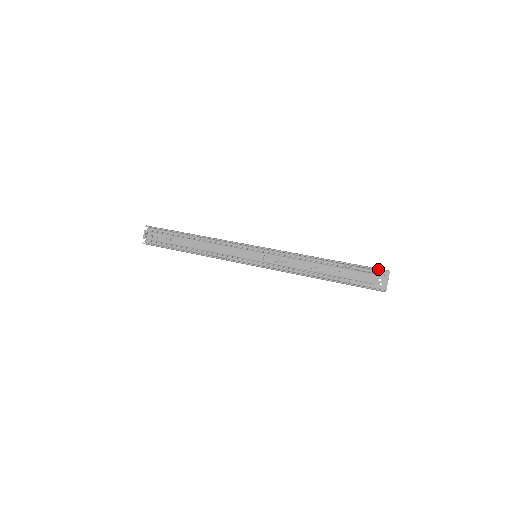
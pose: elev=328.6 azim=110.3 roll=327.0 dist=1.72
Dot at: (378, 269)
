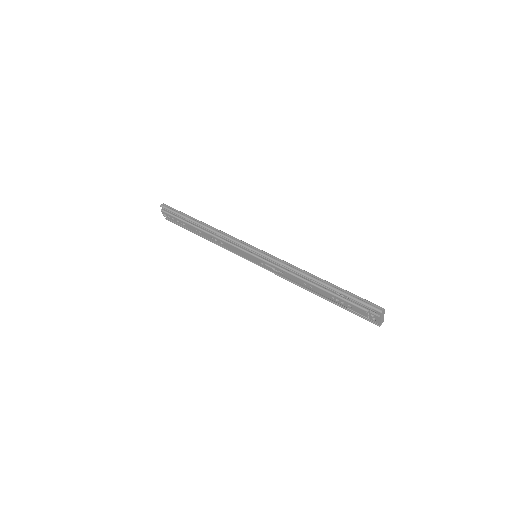
Dot at: (369, 307)
